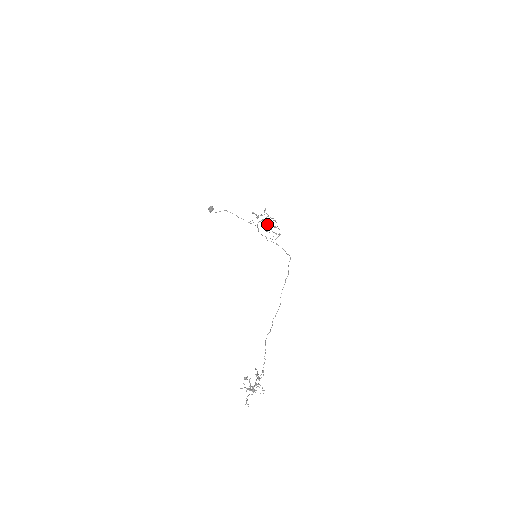
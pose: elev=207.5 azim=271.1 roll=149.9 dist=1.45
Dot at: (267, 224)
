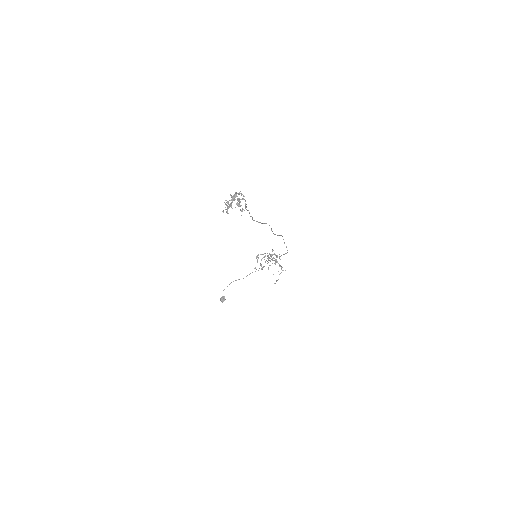
Dot at: (269, 257)
